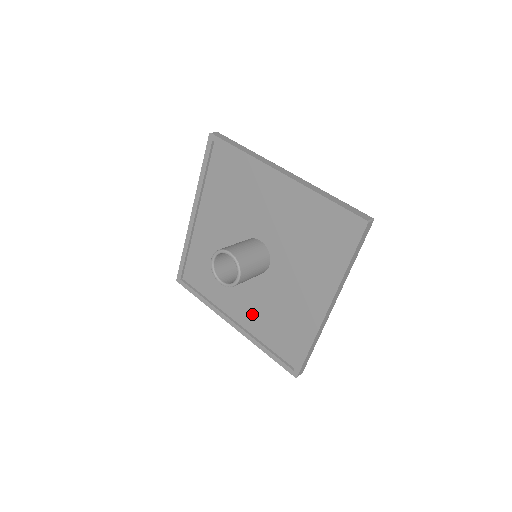
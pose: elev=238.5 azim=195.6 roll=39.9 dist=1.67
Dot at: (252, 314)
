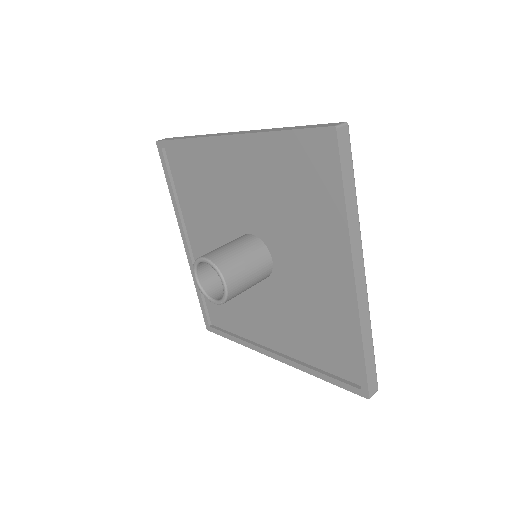
Dot at: (286, 333)
